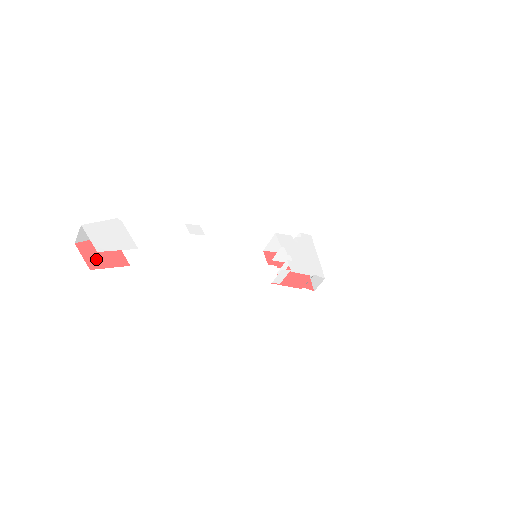
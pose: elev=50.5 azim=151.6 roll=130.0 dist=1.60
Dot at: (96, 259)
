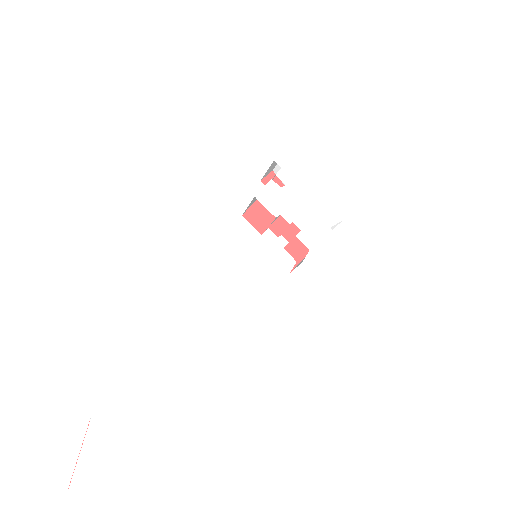
Dot at: occluded
